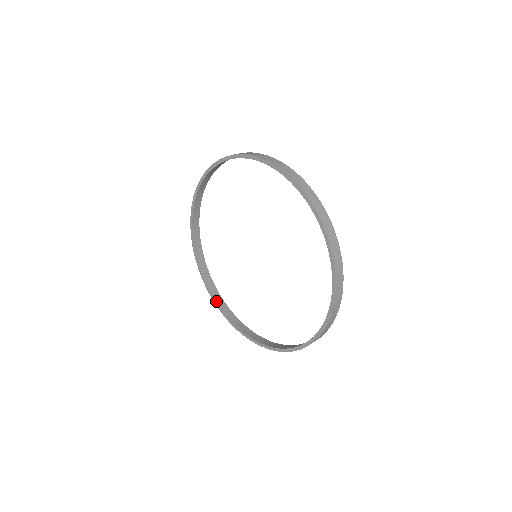
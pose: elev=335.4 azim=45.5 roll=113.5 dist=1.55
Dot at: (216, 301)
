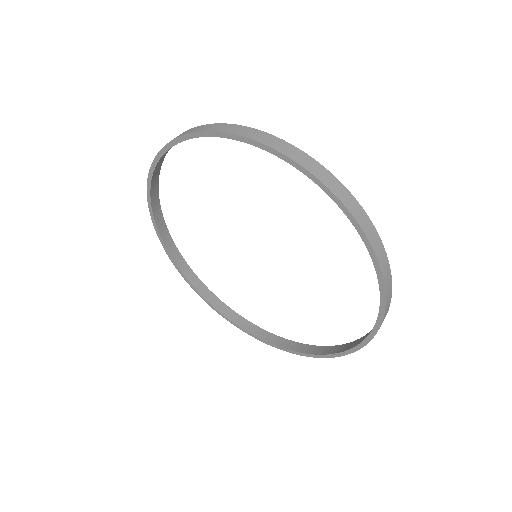
Dot at: (165, 245)
